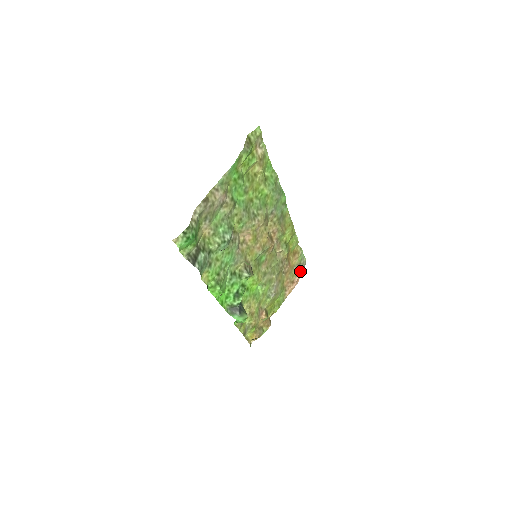
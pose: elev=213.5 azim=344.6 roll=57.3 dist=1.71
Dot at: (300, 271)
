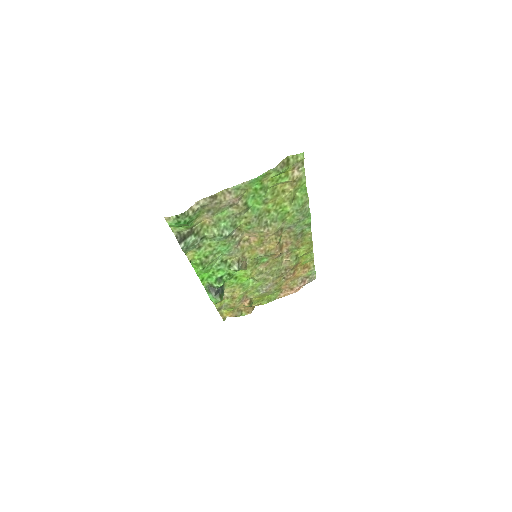
Dot at: (304, 283)
